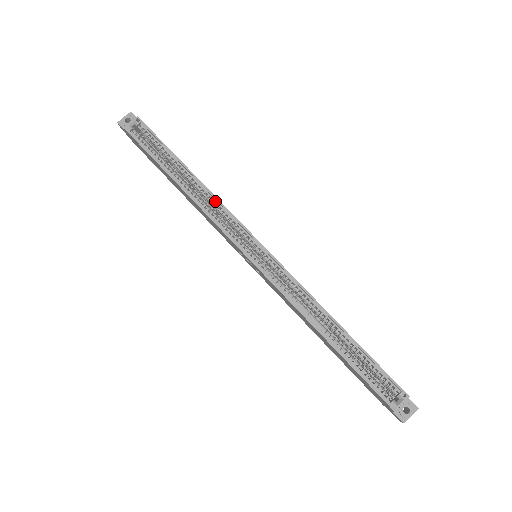
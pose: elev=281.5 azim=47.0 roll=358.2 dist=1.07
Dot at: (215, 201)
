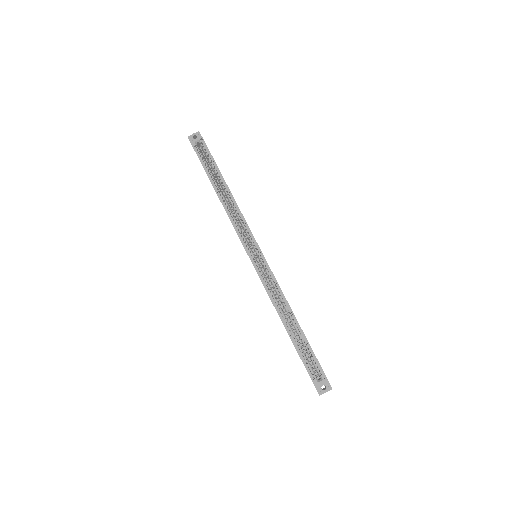
Dot at: (238, 211)
